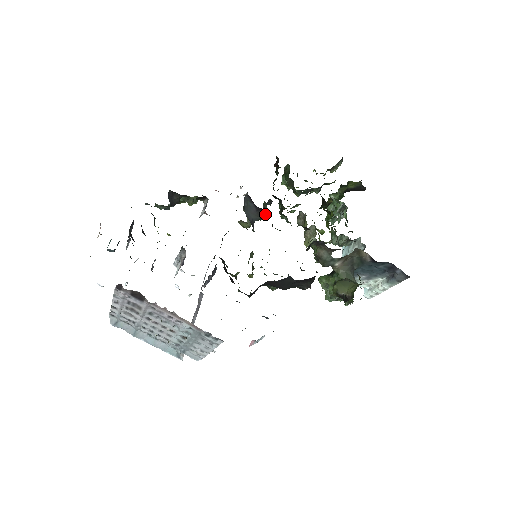
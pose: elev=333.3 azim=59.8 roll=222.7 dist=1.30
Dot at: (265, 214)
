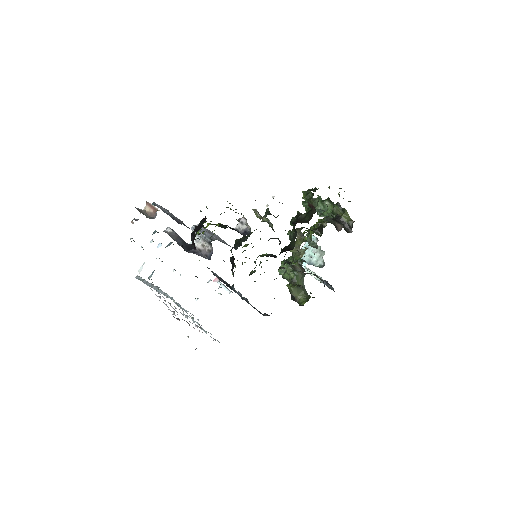
Dot at: occluded
